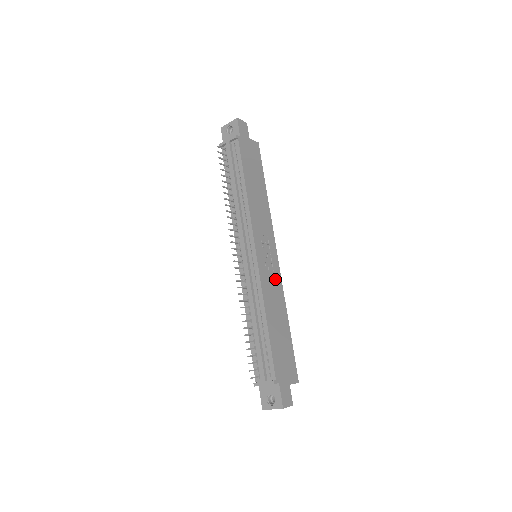
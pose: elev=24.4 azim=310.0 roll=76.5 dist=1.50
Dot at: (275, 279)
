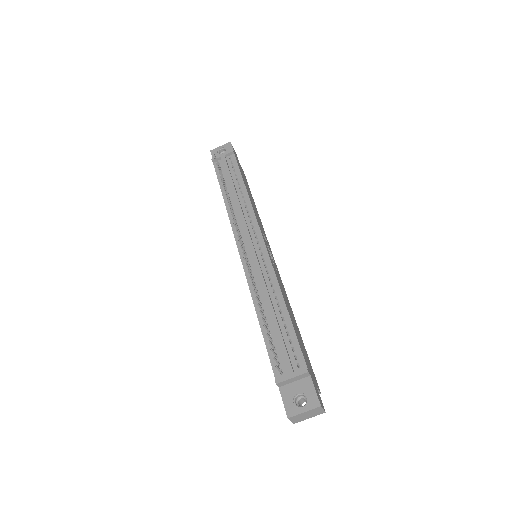
Dot at: (280, 279)
